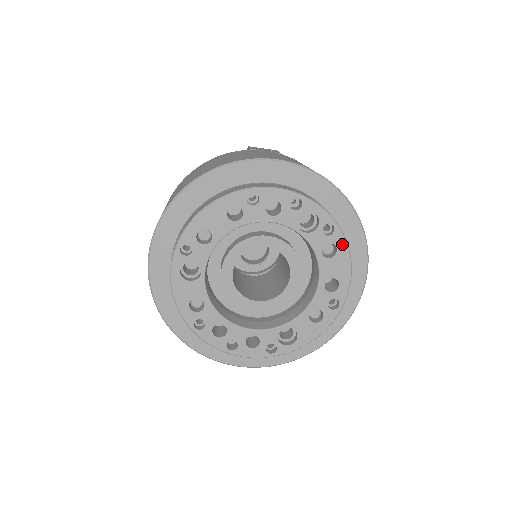
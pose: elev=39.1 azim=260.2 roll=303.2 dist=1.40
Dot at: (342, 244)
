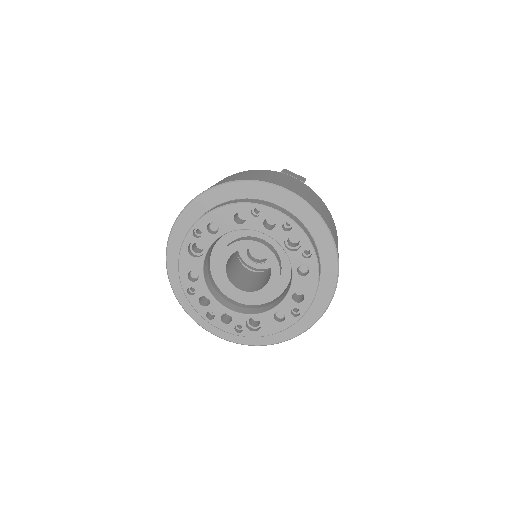
Dot at: (315, 268)
